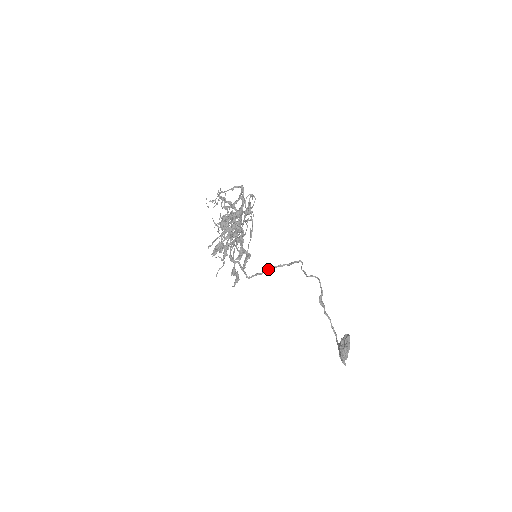
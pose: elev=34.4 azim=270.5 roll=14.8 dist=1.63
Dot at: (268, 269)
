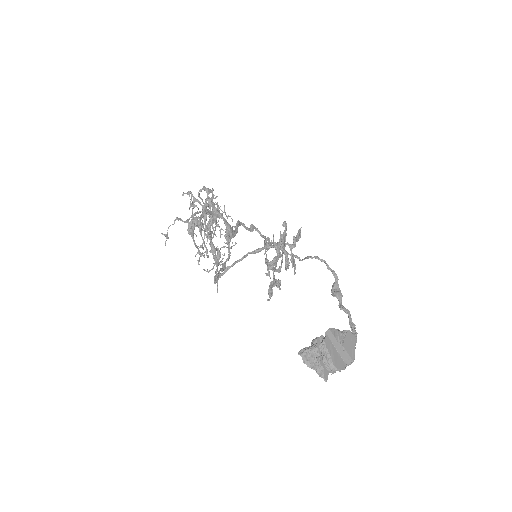
Dot at: (230, 266)
